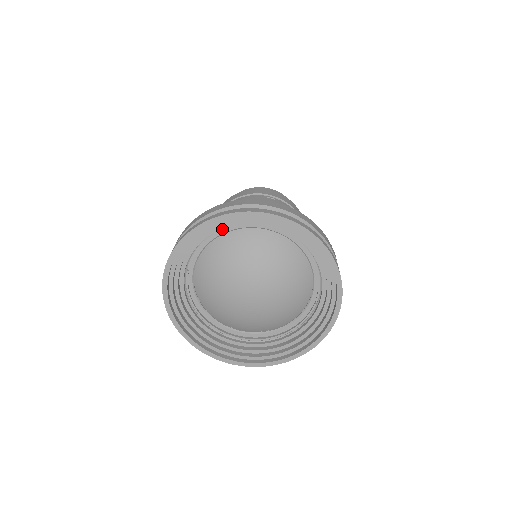
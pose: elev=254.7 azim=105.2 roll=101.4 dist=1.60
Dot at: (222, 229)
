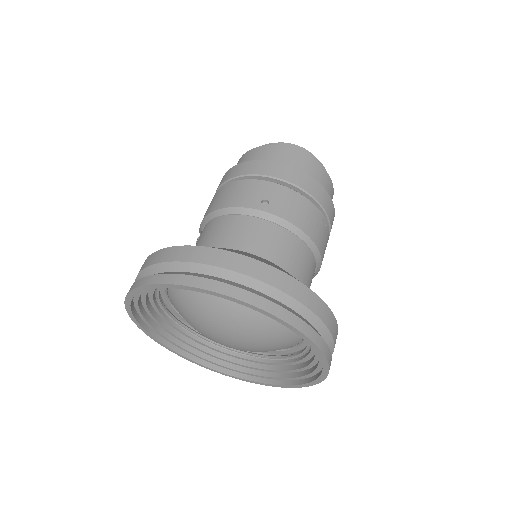
Dot at: occluded
